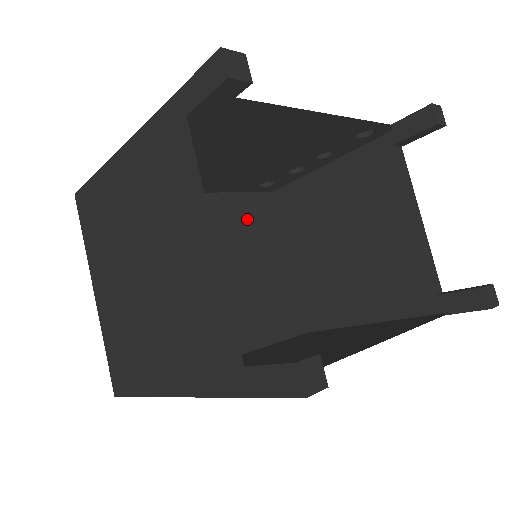
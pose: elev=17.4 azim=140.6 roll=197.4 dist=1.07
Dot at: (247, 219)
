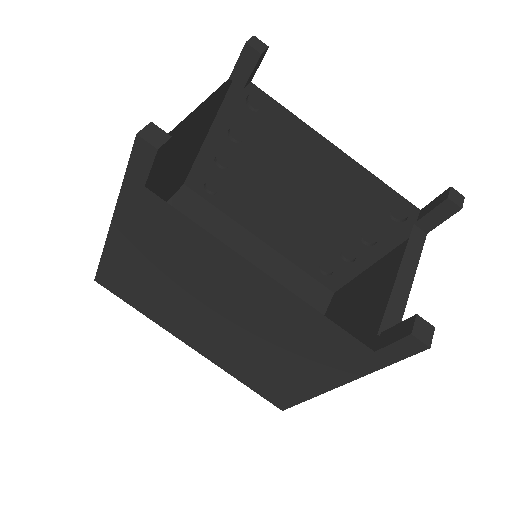
Dot at: (294, 288)
